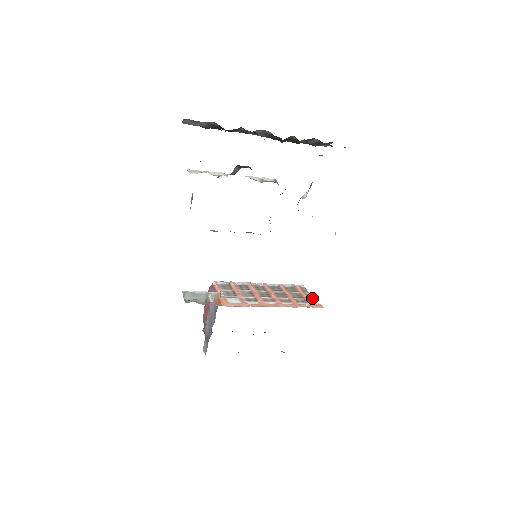
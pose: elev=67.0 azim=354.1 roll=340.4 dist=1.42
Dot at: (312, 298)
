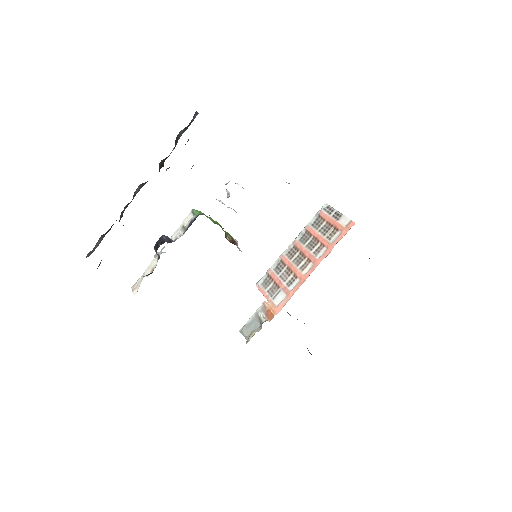
Dot at: (340, 217)
